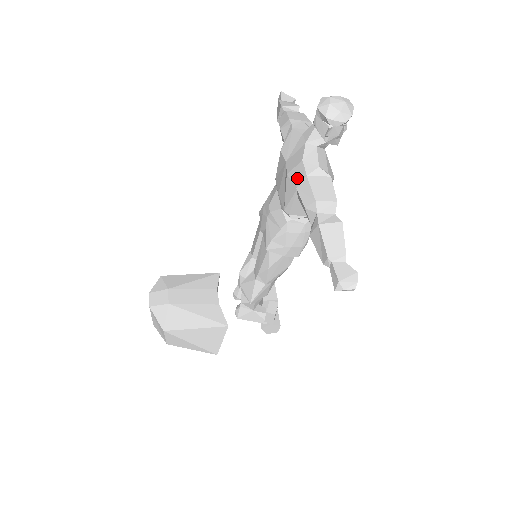
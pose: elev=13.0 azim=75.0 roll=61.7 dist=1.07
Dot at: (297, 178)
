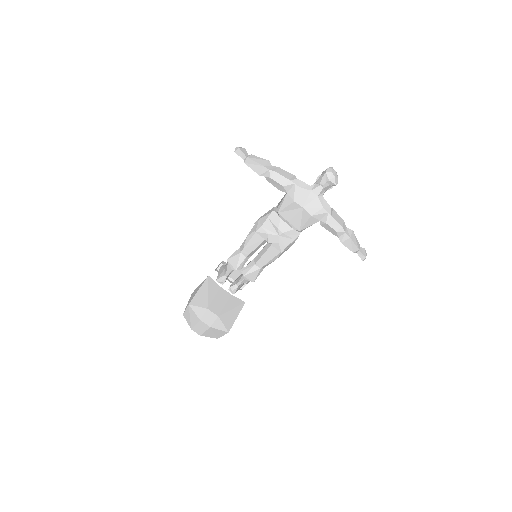
Dot at: (320, 217)
